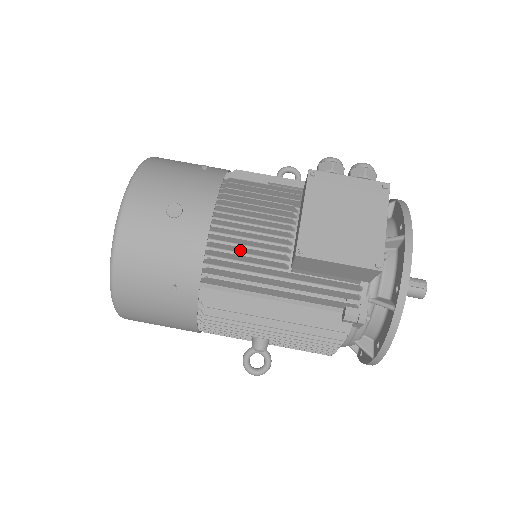
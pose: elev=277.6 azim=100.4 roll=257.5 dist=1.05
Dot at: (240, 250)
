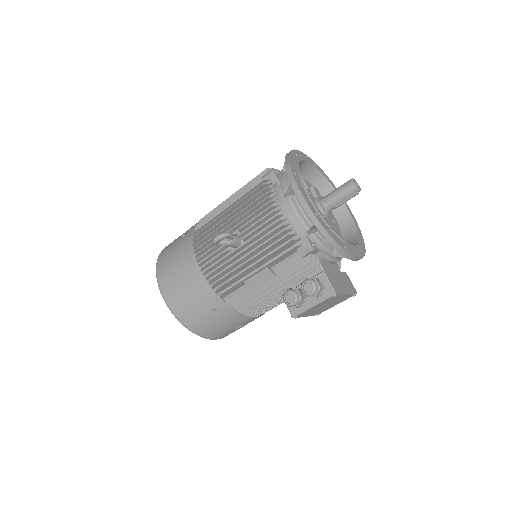
Dot at: occluded
